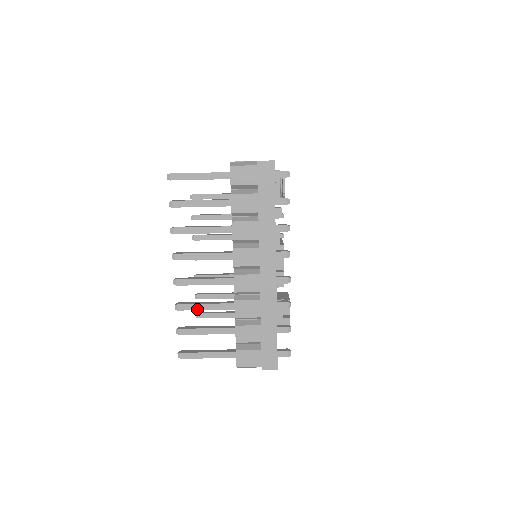
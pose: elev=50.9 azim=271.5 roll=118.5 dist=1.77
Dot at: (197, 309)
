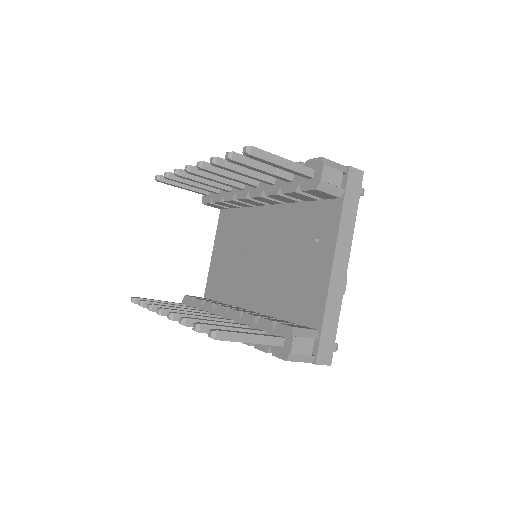
Dot at: occluded
